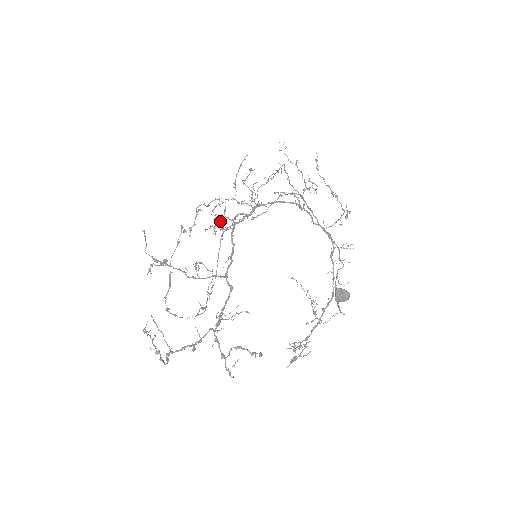
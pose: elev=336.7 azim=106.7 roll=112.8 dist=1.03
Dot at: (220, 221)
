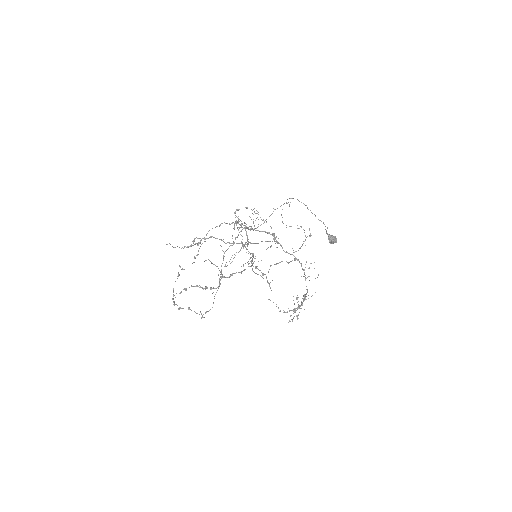
Dot at: (237, 222)
